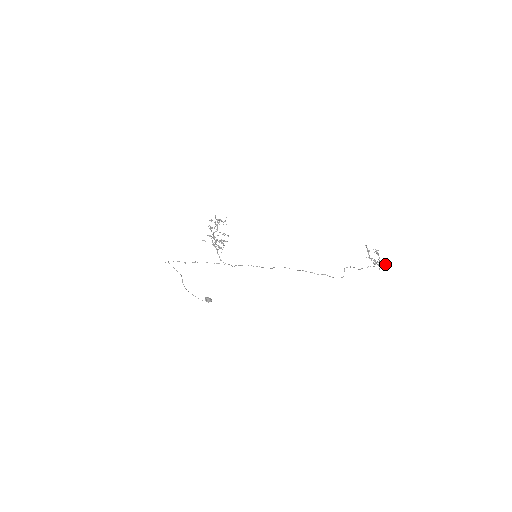
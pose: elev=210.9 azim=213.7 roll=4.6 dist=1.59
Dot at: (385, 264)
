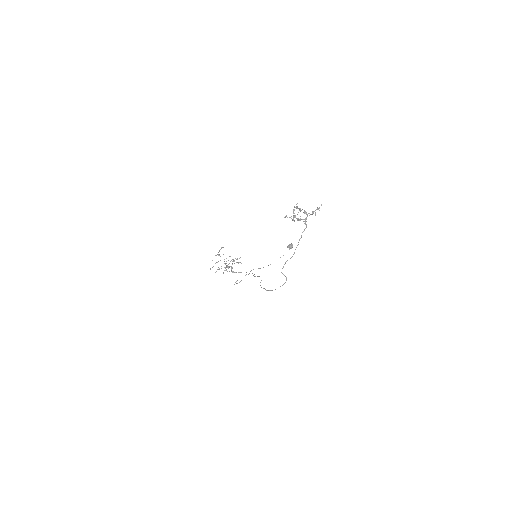
Dot at: (312, 214)
